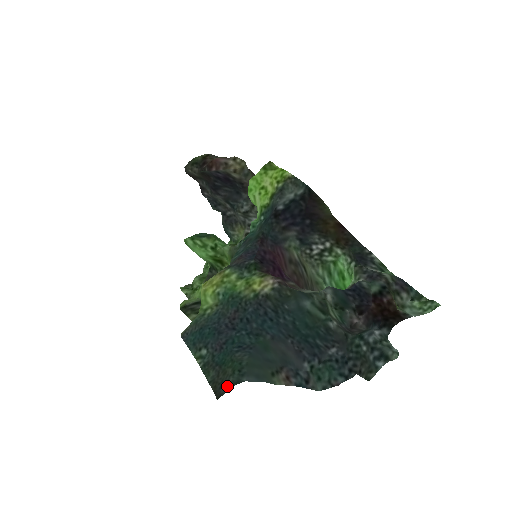
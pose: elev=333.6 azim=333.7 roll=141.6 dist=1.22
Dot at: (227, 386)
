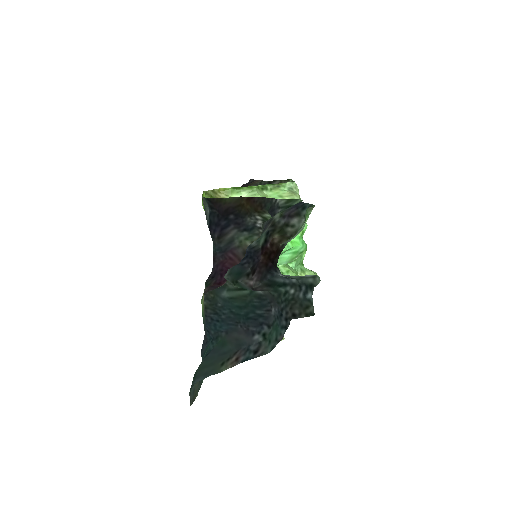
Dot at: (191, 393)
